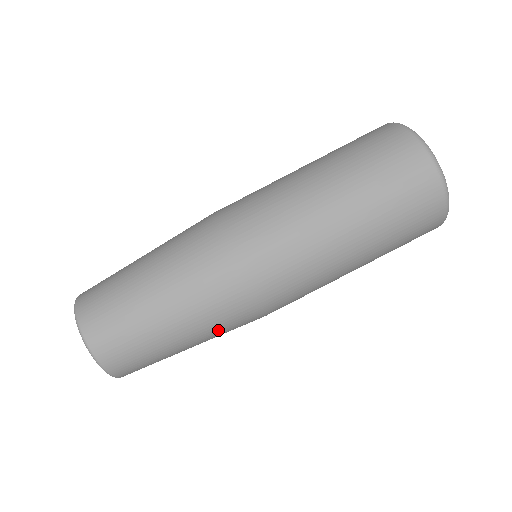
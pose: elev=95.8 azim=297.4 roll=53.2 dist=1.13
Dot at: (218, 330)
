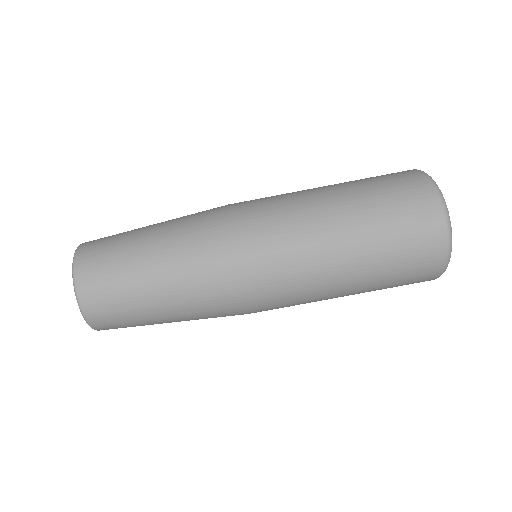
Dot at: (188, 262)
